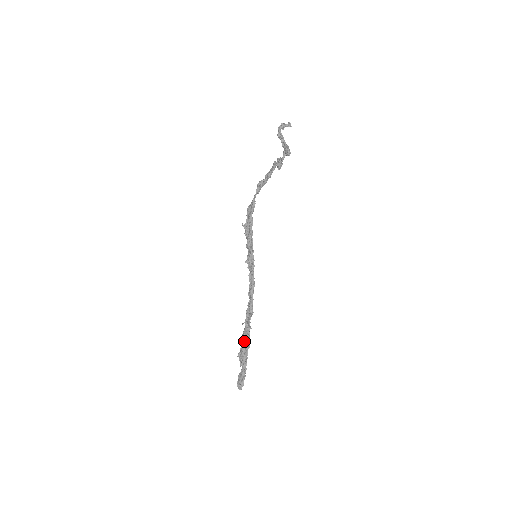
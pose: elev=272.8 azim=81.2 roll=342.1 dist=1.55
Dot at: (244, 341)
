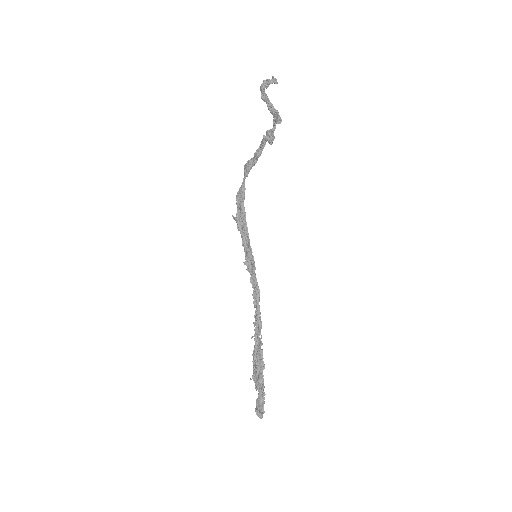
Dot at: (257, 361)
